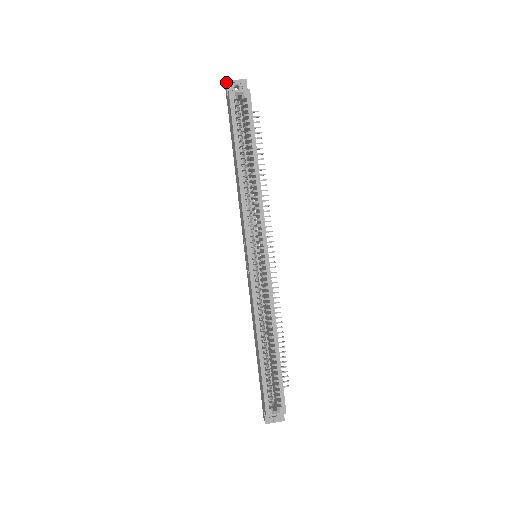
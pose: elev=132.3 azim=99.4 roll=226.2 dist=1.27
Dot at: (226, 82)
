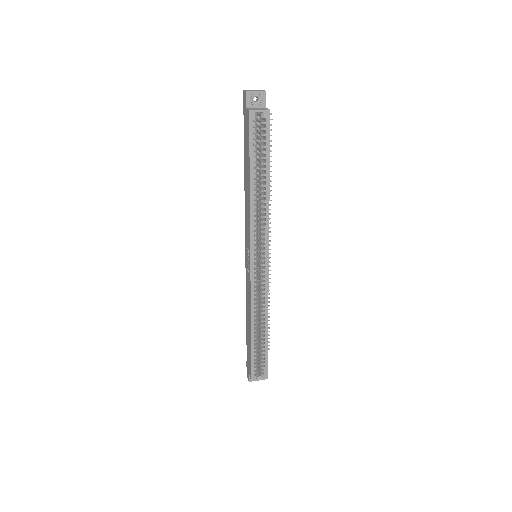
Dot at: (246, 93)
